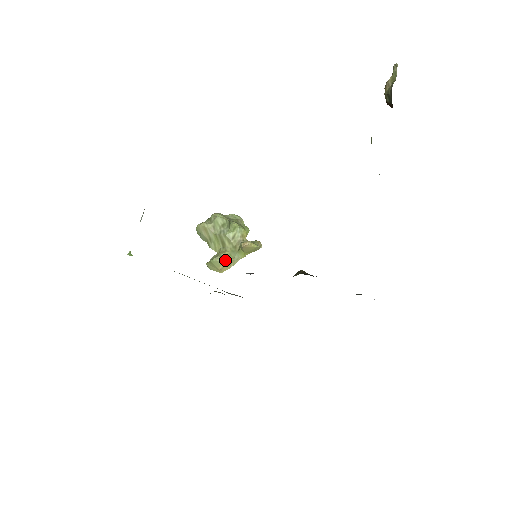
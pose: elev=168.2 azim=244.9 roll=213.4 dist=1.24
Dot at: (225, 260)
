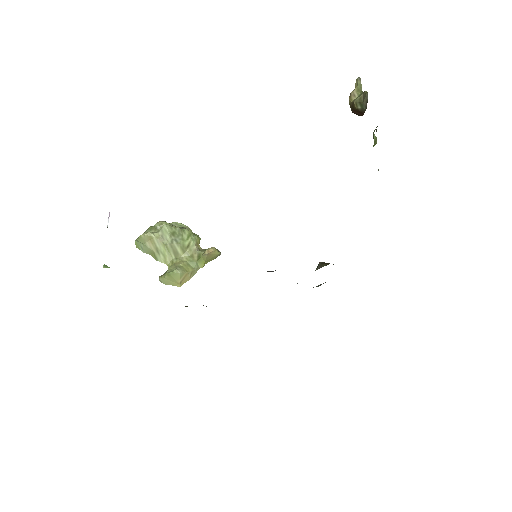
Dot at: (186, 271)
